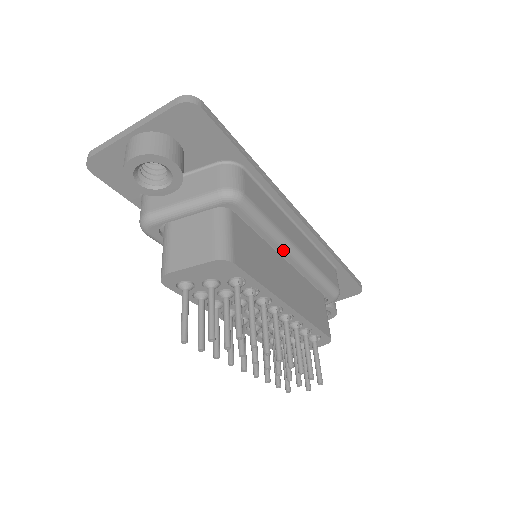
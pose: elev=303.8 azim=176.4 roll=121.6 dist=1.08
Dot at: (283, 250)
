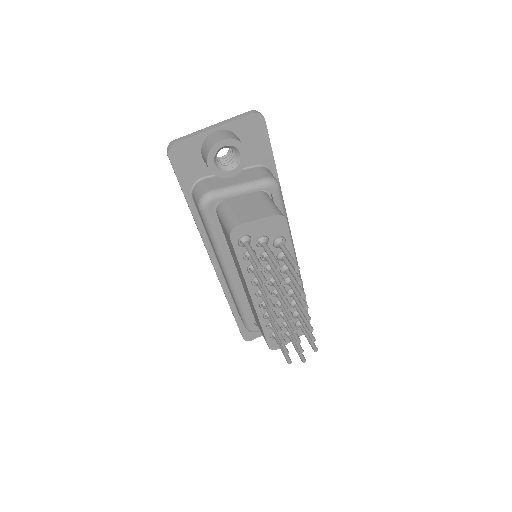
Dot at: occluded
